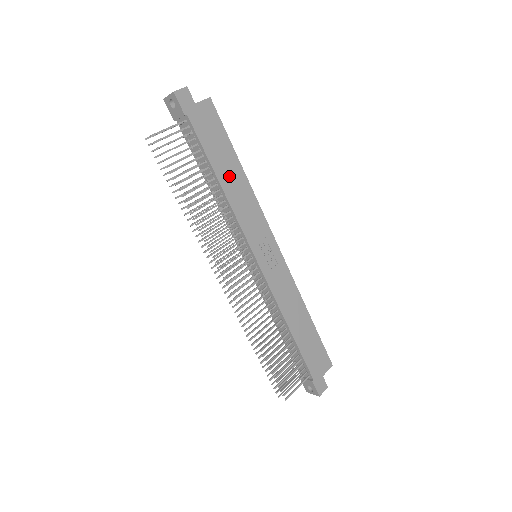
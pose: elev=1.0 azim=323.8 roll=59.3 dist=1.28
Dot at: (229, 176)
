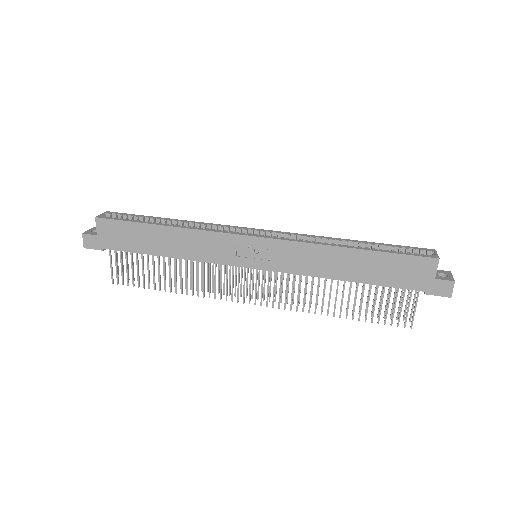
Dot at: (166, 244)
